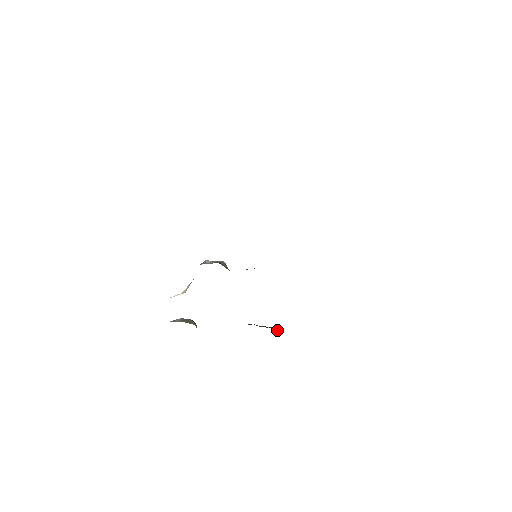
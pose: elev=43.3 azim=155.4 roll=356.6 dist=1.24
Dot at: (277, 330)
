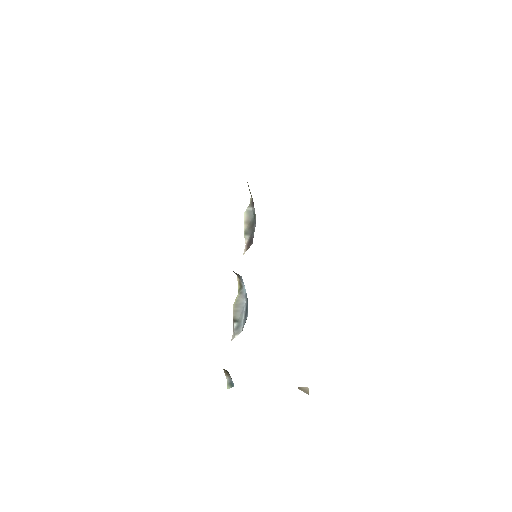
Dot at: (305, 392)
